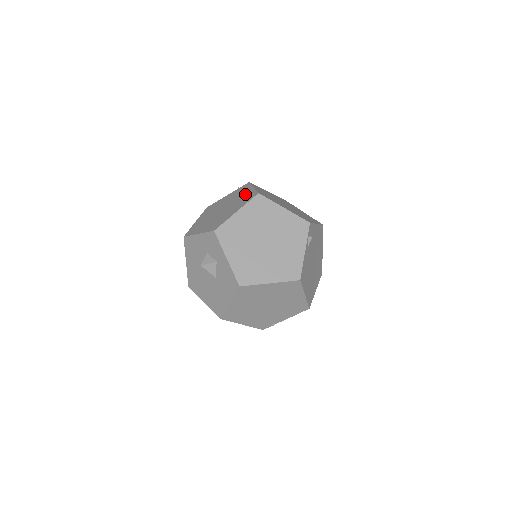
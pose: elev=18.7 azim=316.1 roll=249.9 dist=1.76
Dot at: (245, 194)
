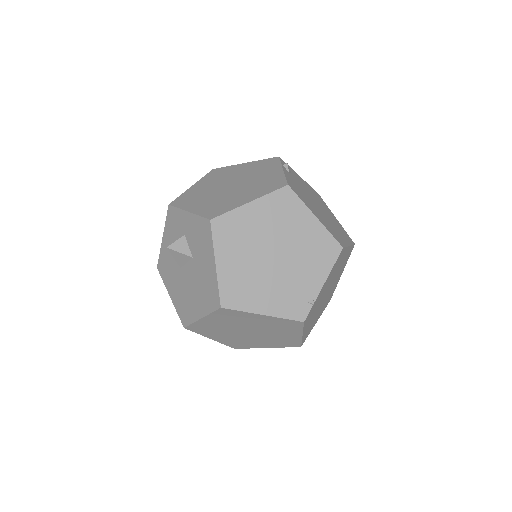
Dot at: occluded
